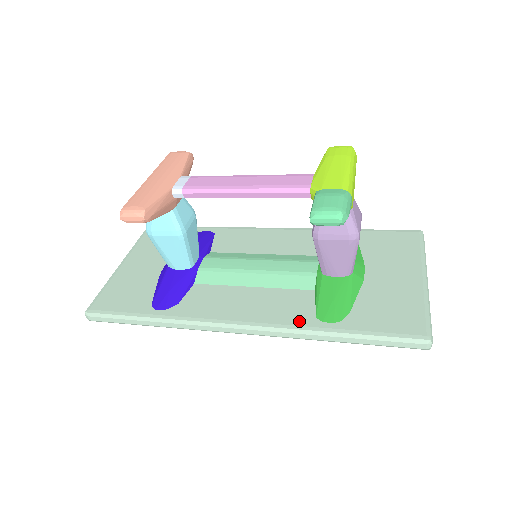
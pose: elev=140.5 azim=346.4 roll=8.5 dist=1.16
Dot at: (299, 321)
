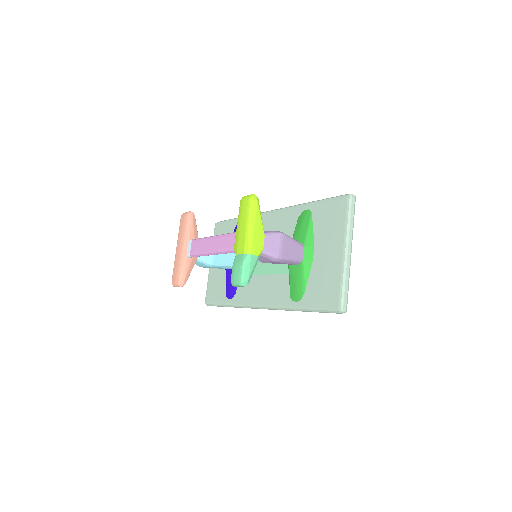
Dot at: (283, 302)
